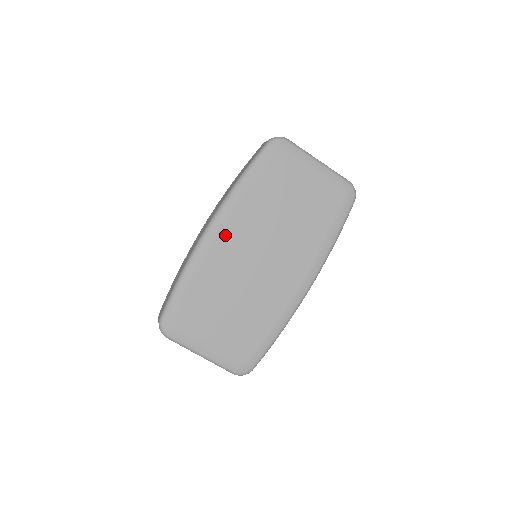
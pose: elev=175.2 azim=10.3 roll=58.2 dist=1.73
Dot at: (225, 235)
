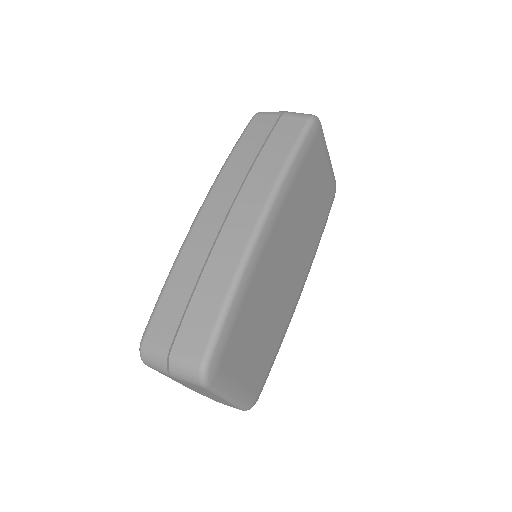
Dot at: (274, 234)
